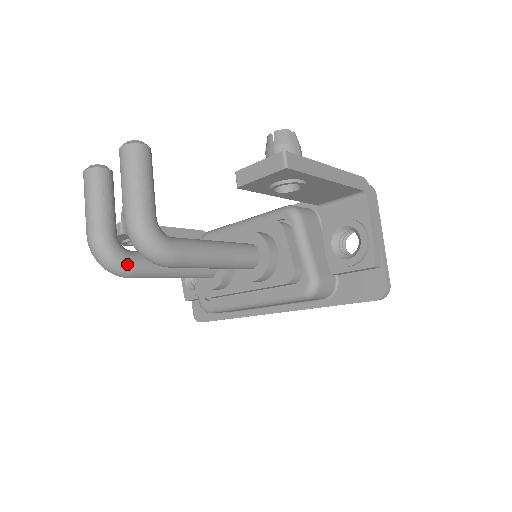
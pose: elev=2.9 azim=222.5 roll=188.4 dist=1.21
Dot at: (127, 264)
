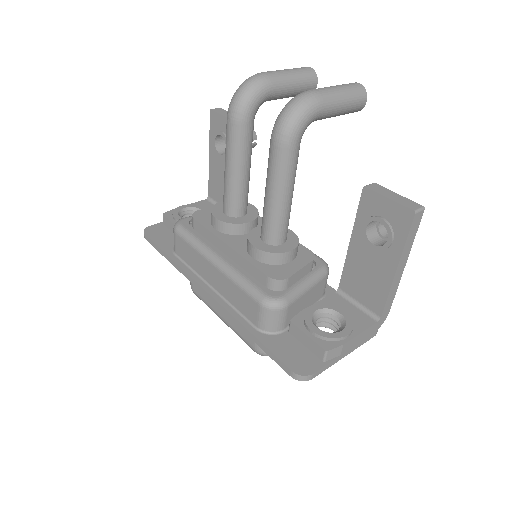
Dot at: (248, 112)
